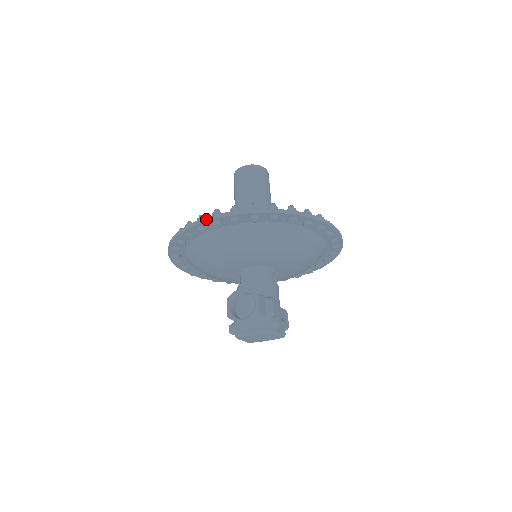
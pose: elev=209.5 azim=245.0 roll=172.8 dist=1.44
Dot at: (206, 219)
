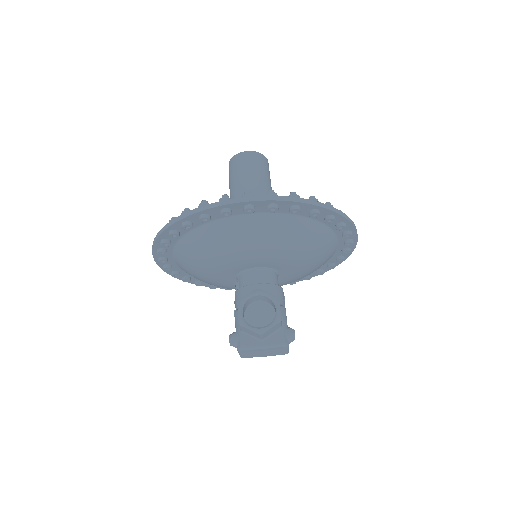
Dot at: (239, 200)
